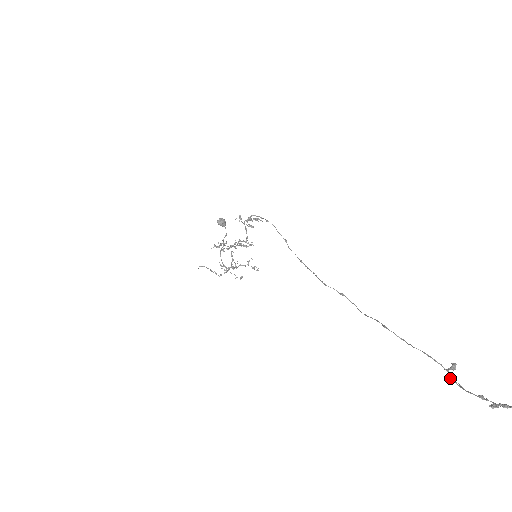
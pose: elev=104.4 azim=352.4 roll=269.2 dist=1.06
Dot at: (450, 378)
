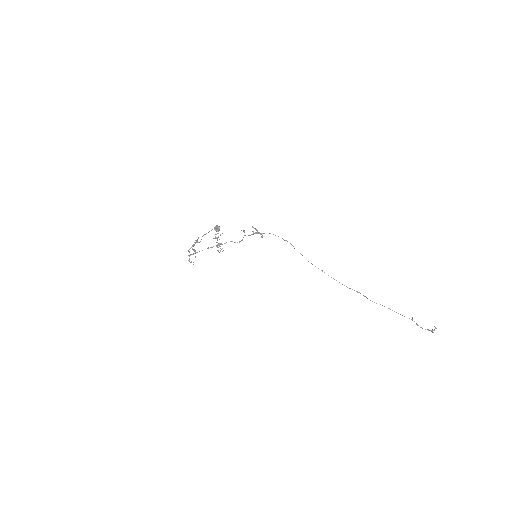
Dot at: (417, 325)
